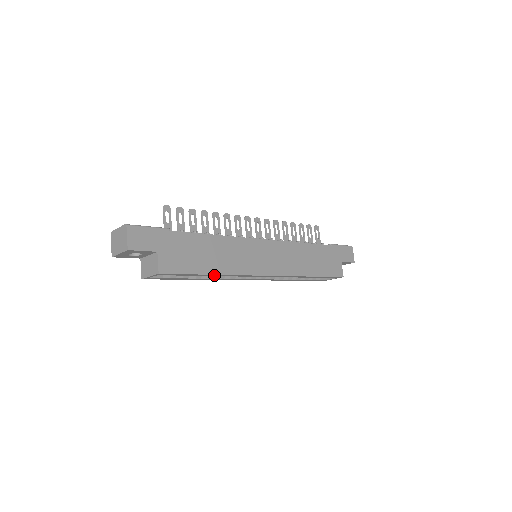
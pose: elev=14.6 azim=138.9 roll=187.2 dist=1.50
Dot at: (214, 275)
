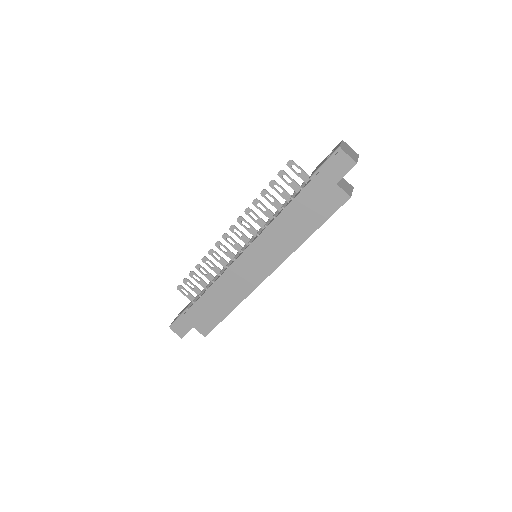
Dot at: (234, 308)
